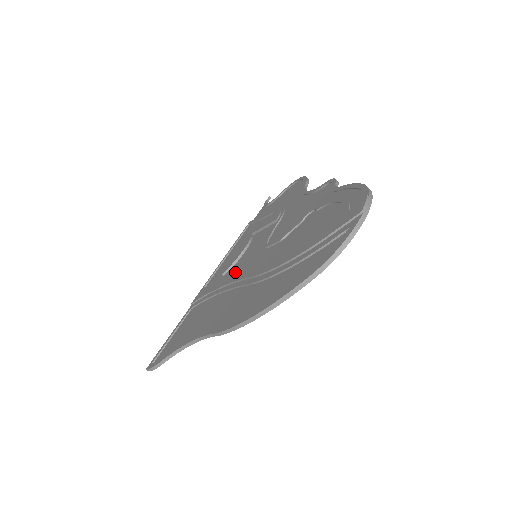
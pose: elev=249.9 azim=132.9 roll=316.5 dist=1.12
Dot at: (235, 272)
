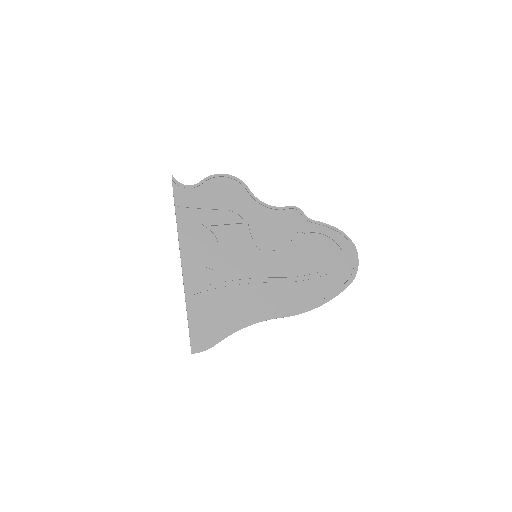
Dot at: (243, 269)
